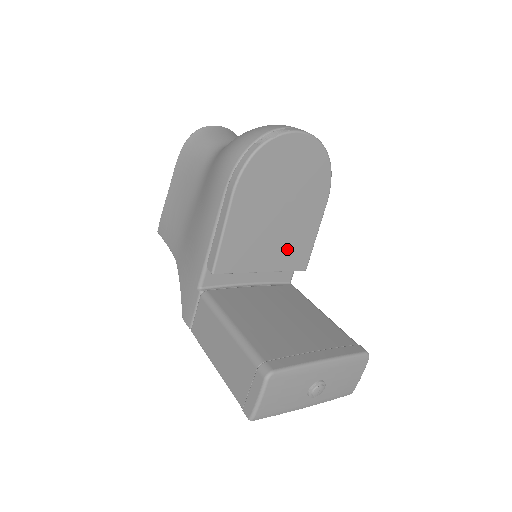
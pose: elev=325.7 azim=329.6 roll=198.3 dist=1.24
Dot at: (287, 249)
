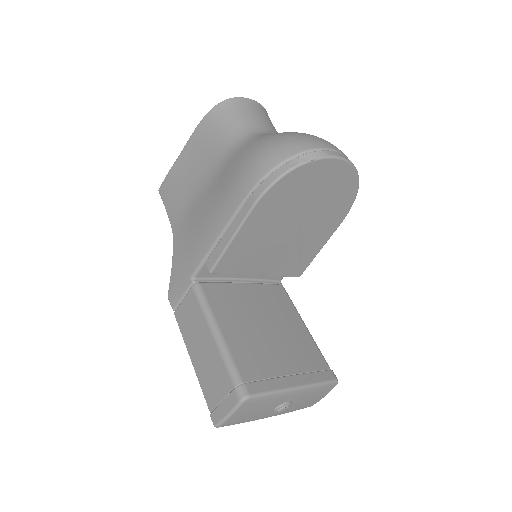
Dot at: (289, 258)
